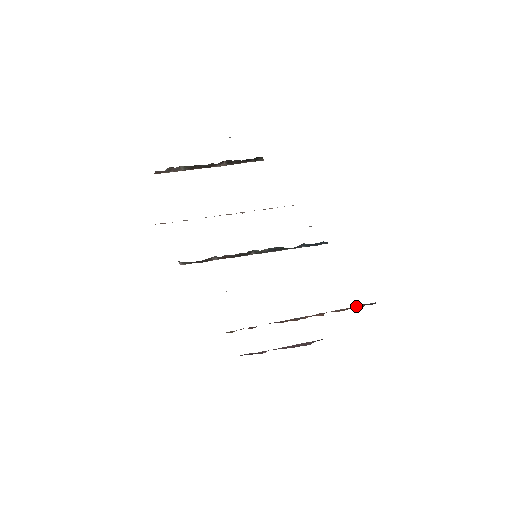
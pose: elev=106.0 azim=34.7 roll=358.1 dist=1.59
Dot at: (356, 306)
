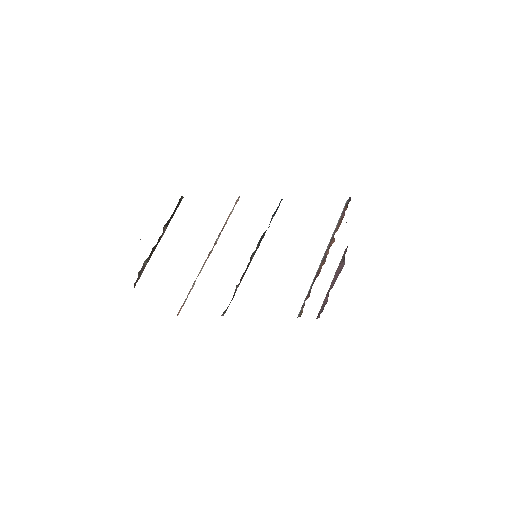
Dot at: (343, 212)
